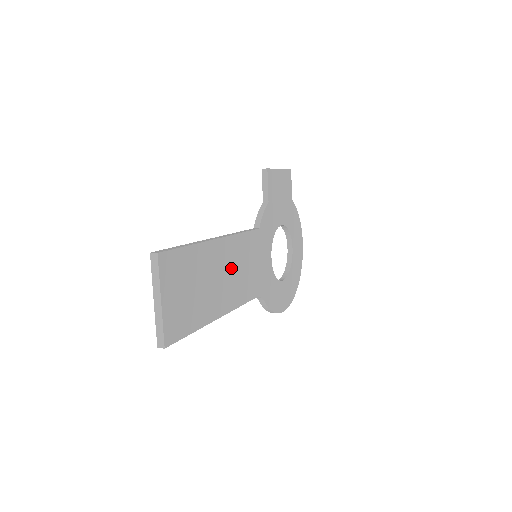
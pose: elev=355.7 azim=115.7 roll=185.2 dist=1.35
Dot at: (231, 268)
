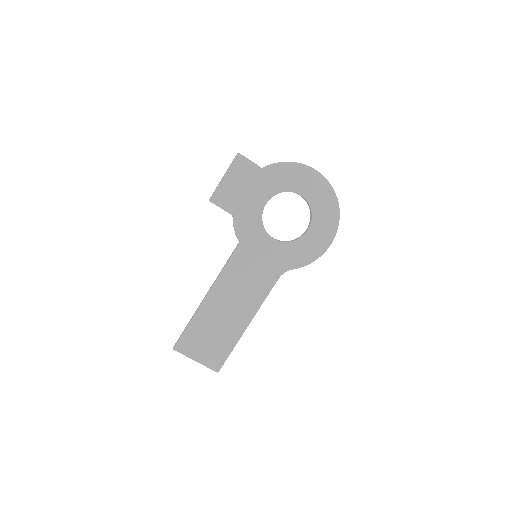
Dot at: (233, 295)
